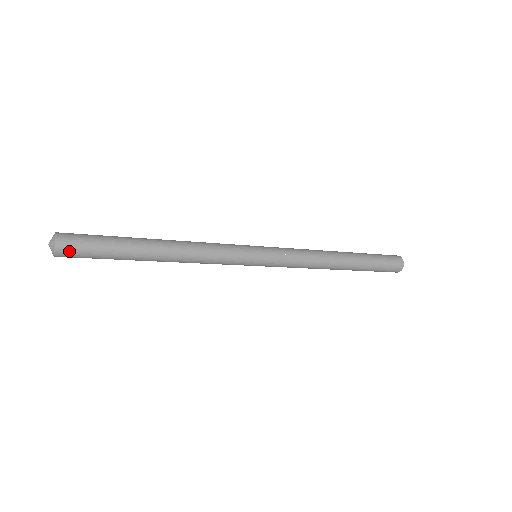
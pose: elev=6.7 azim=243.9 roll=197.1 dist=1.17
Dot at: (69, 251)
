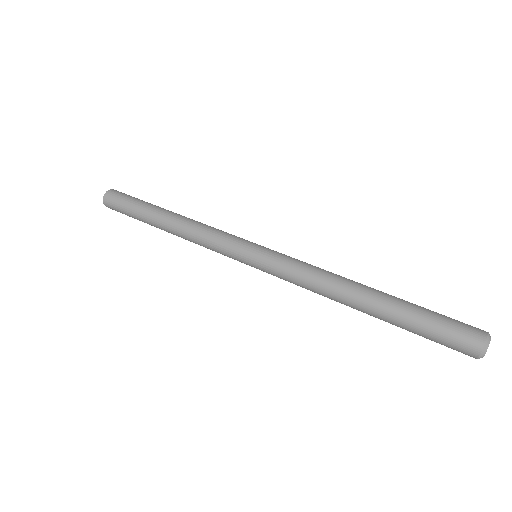
Dot at: (110, 204)
